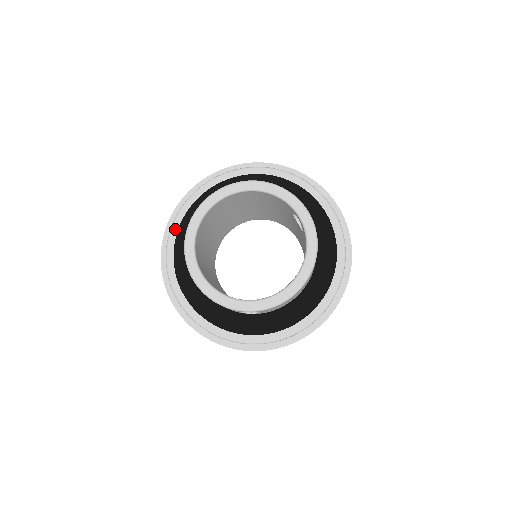
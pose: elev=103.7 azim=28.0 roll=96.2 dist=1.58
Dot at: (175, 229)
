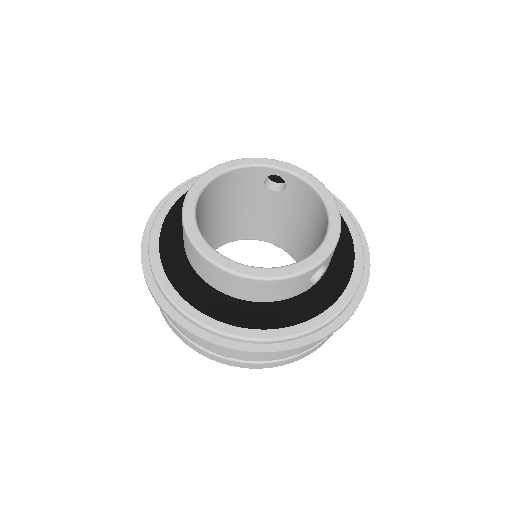
Dot at: (163, 279)
